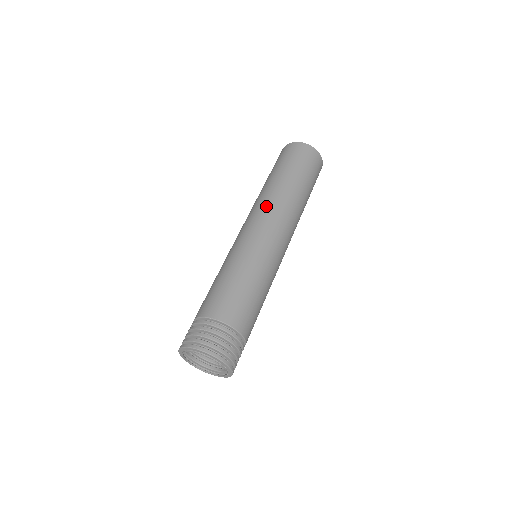
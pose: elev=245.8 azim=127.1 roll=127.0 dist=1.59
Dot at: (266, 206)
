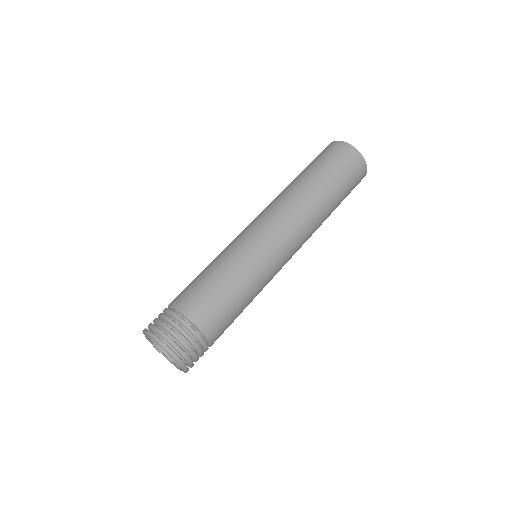
Dot at: (288, 210)
